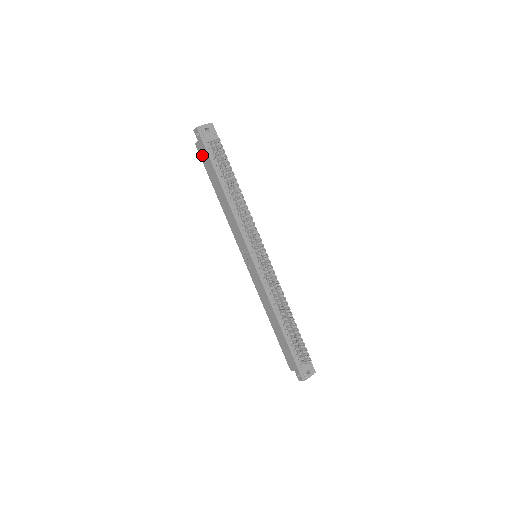
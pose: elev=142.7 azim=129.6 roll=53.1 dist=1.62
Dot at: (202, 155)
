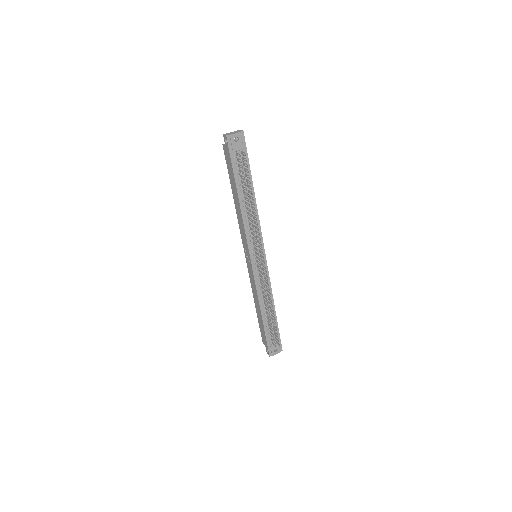
Dot at: (227, 159)
